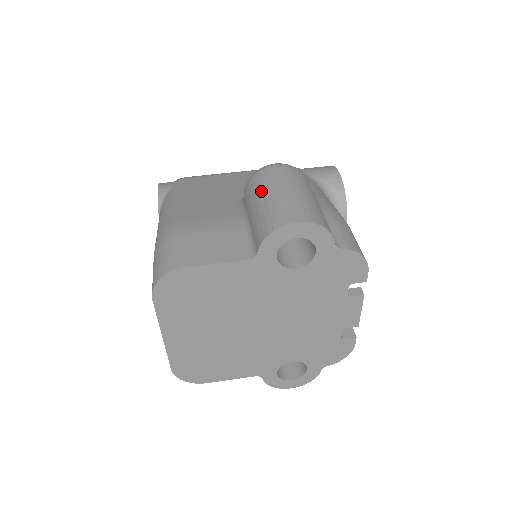
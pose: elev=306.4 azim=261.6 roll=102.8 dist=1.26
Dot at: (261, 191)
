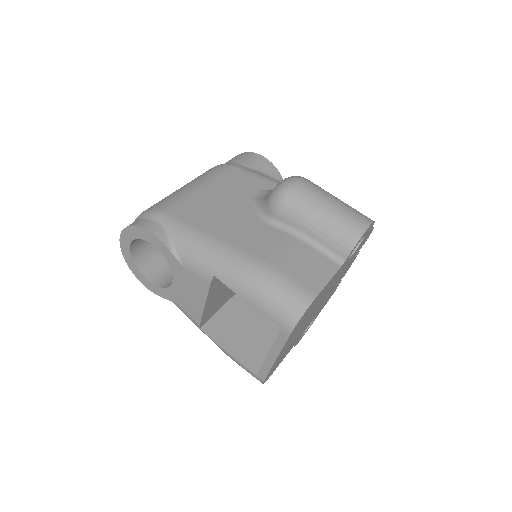
Dot at: (312, 209)
